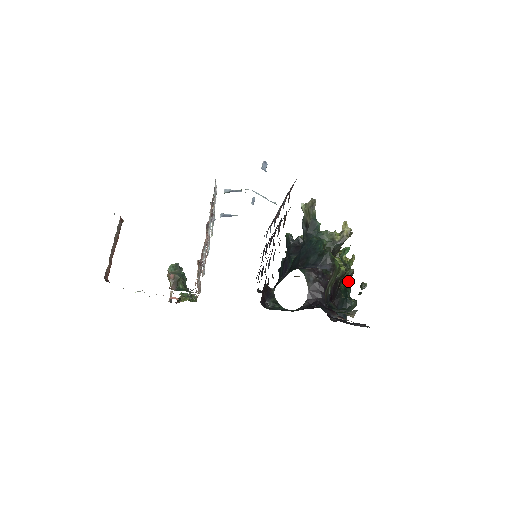
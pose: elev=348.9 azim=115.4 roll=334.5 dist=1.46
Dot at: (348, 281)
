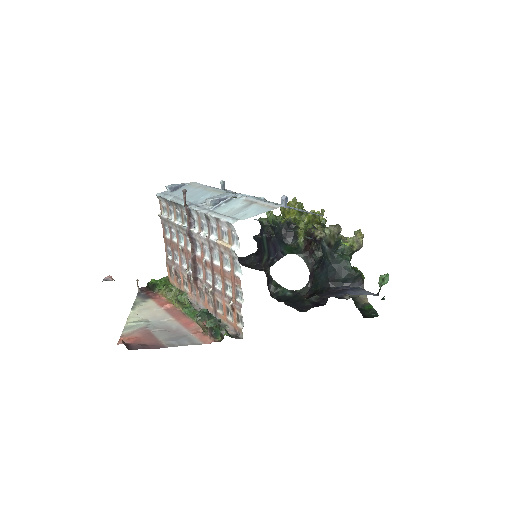
Dot at: occluded
